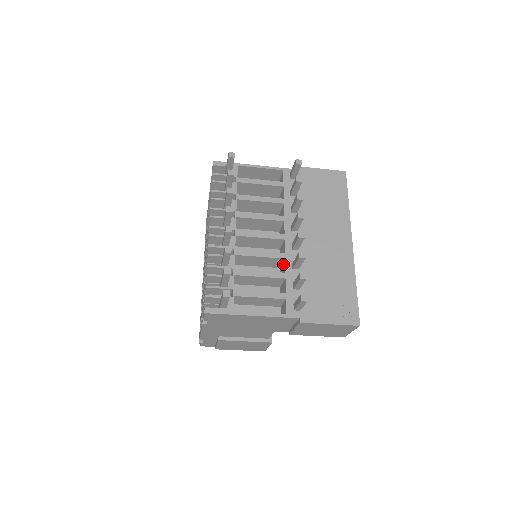
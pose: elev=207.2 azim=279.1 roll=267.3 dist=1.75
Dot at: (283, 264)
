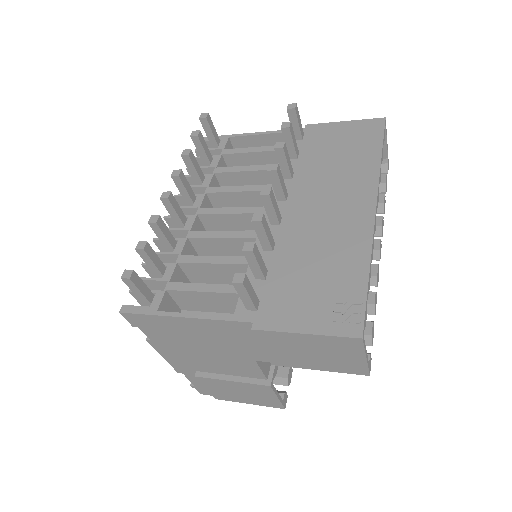
Dot at: occluded
